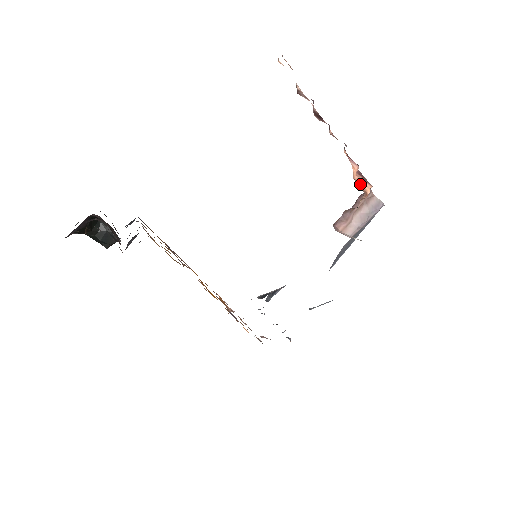
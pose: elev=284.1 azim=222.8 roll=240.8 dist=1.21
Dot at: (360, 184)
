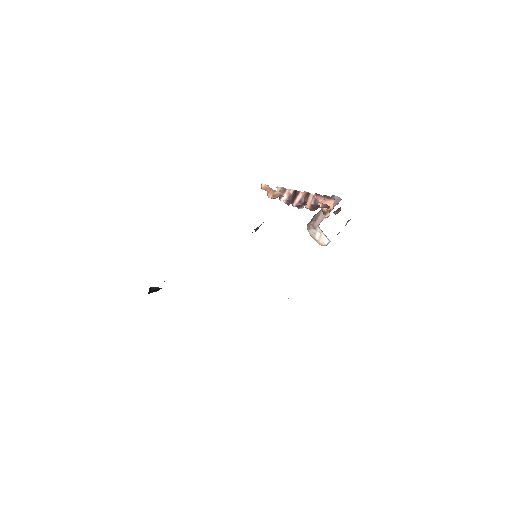
Dot at: (326, 209)
